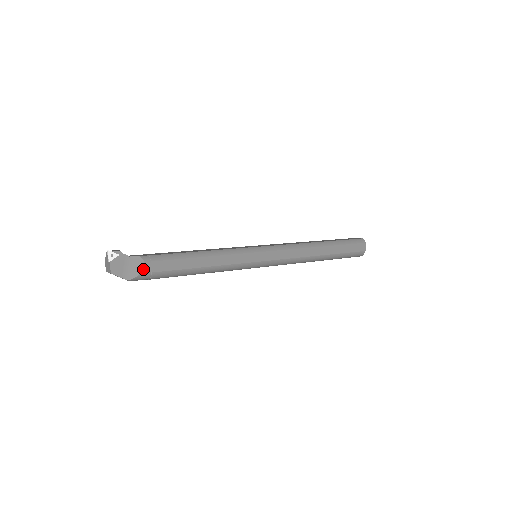
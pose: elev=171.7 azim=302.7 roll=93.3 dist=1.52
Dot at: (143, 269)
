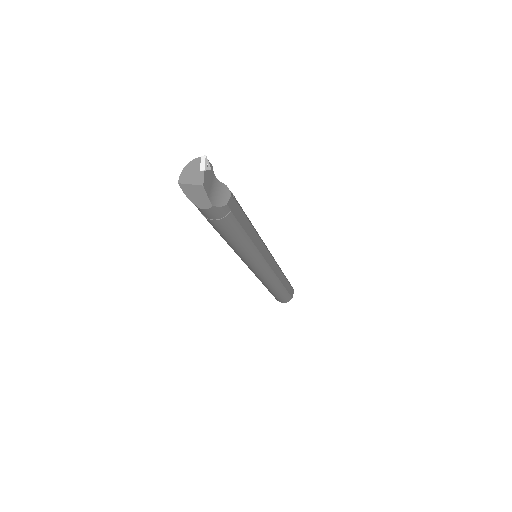
Dot at: (229, 201)
